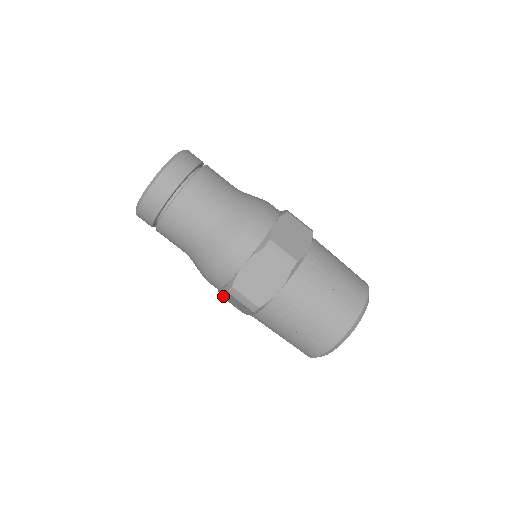
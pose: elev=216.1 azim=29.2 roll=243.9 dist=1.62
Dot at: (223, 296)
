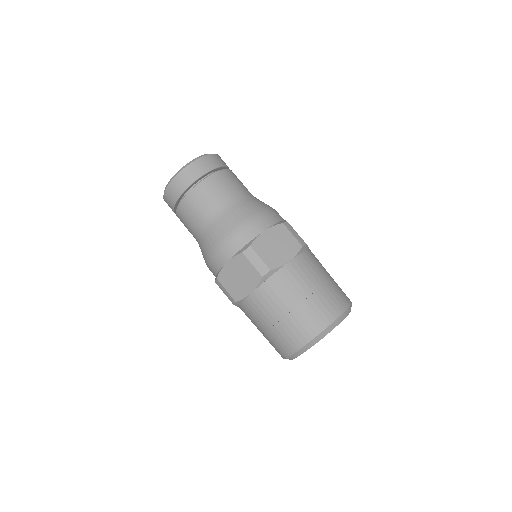
Dot at: (223, 276)
